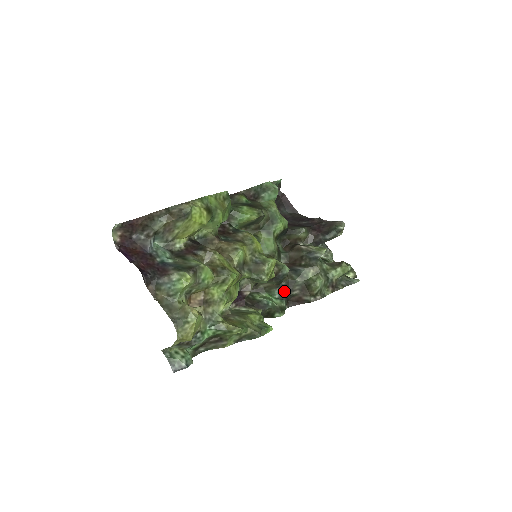
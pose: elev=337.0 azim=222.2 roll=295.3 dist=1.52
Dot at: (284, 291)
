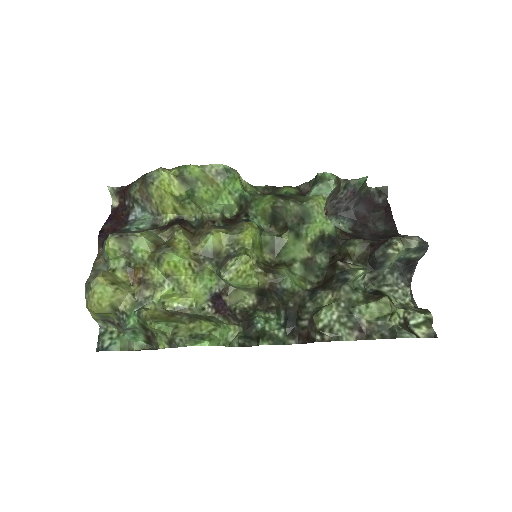
Dot at: (290, 316)
